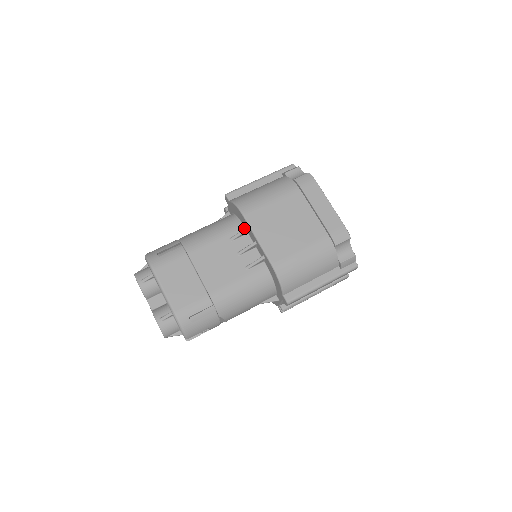
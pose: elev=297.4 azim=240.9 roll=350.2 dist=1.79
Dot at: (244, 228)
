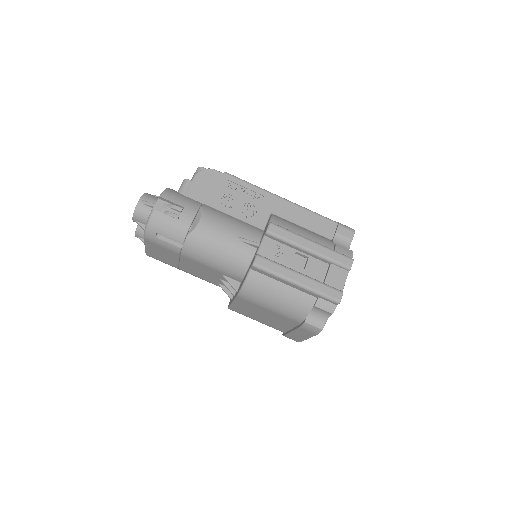
Dot at: (241, 282)
